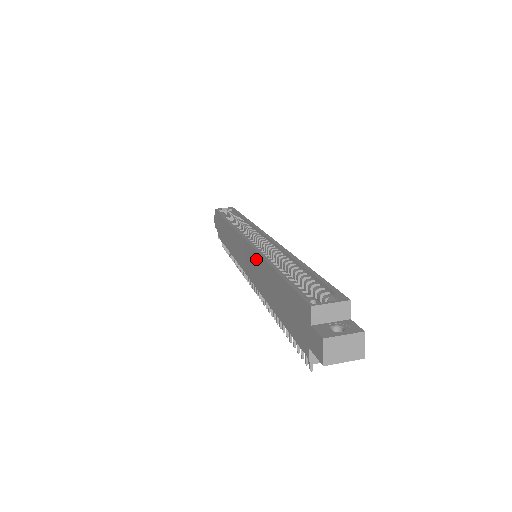
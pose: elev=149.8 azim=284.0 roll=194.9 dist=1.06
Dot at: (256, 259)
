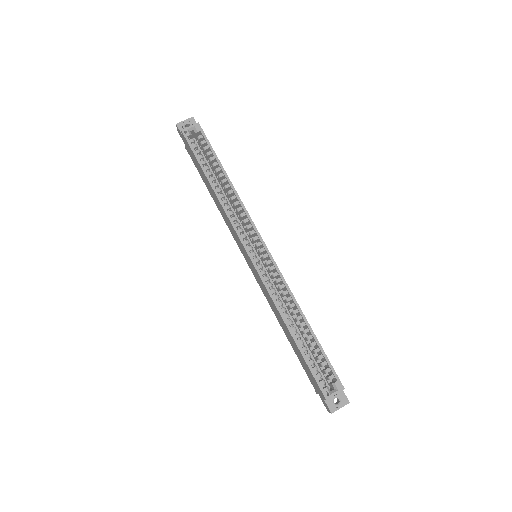
Dot at: (268, 296)
